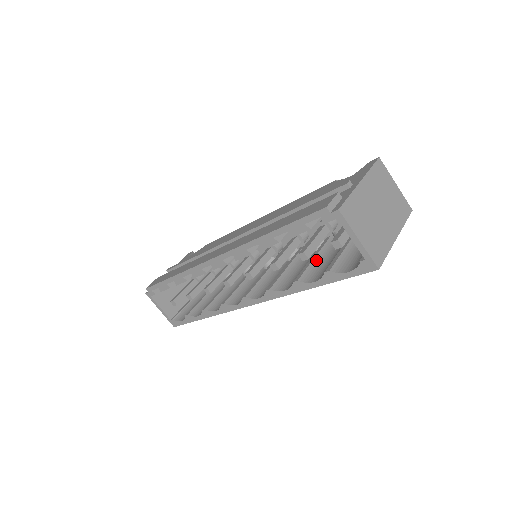
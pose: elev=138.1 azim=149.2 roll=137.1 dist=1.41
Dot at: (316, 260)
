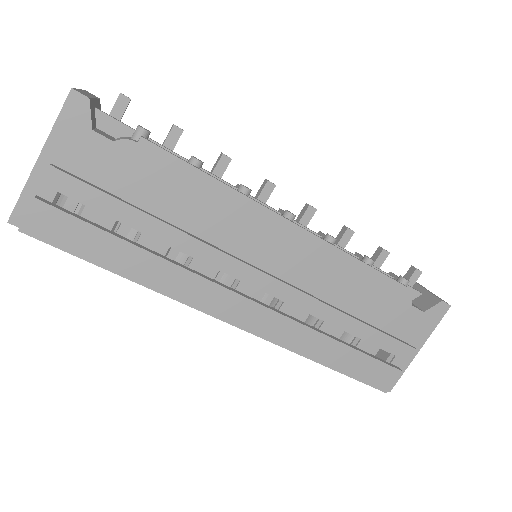
Dot at: occluded
